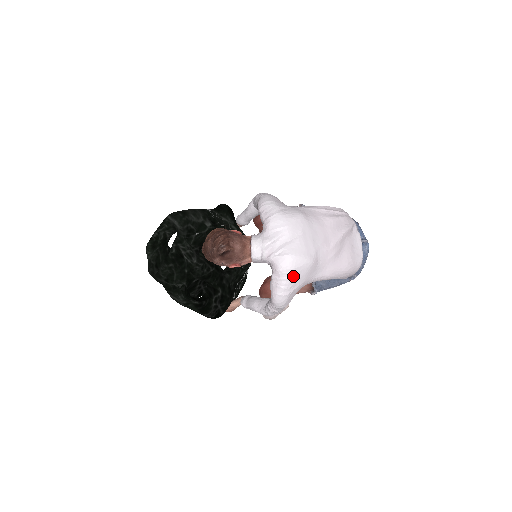
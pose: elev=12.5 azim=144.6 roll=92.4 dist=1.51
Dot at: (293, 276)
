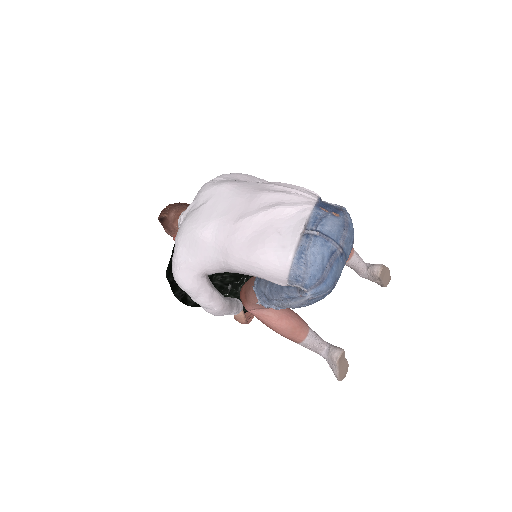
Dot at: (181, 246)
